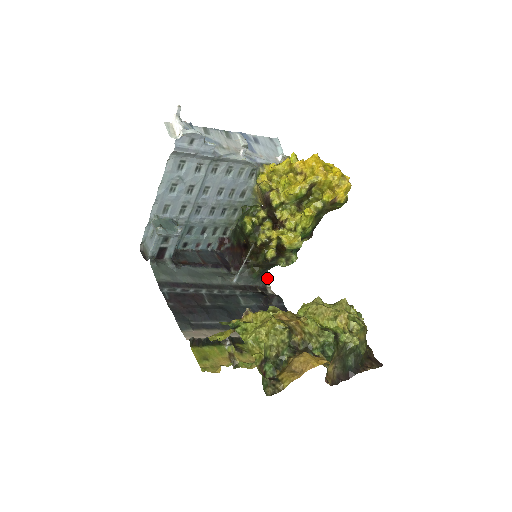
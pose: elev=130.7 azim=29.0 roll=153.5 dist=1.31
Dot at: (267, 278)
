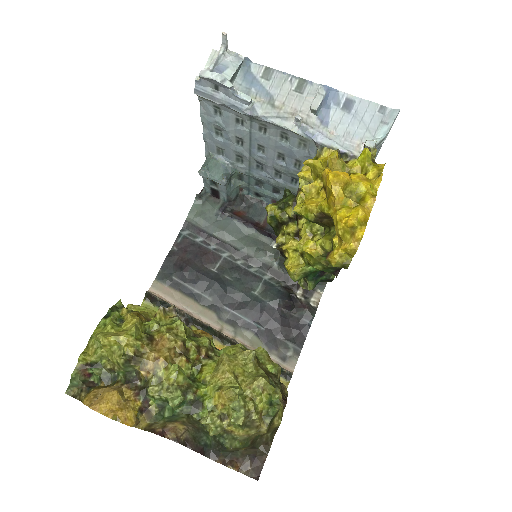
Dot at: (325, 282)
